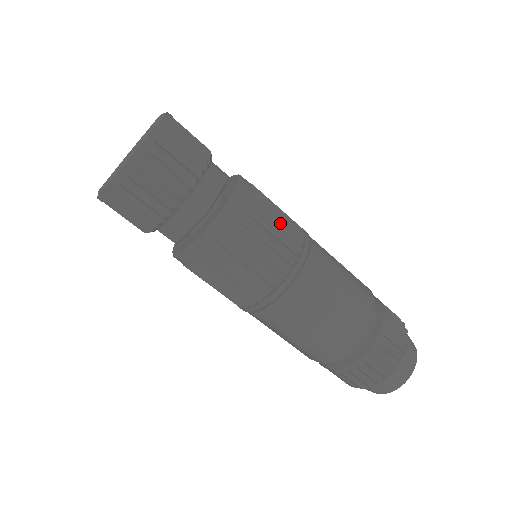
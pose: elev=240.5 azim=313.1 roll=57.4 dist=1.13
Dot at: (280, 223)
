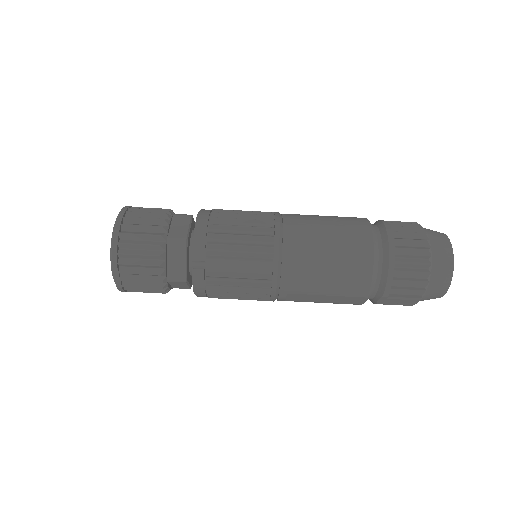
Dot at: (246, 216)
